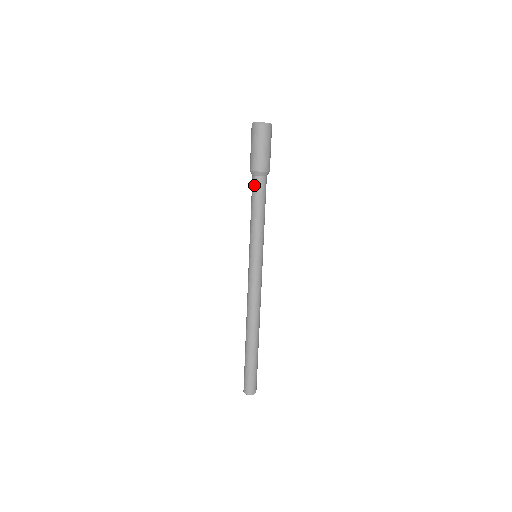
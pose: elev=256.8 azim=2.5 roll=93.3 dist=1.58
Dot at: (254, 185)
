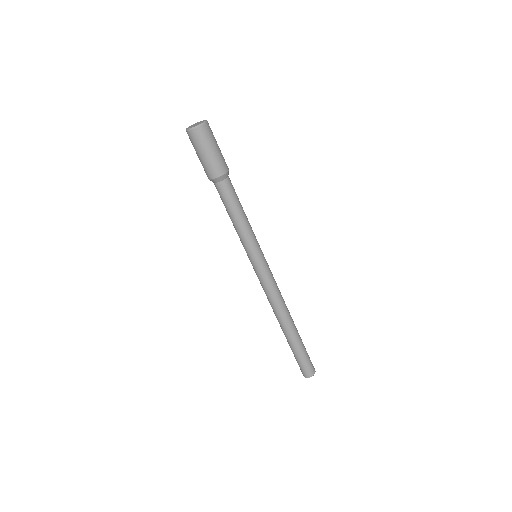
Dot at: (227, 190)
